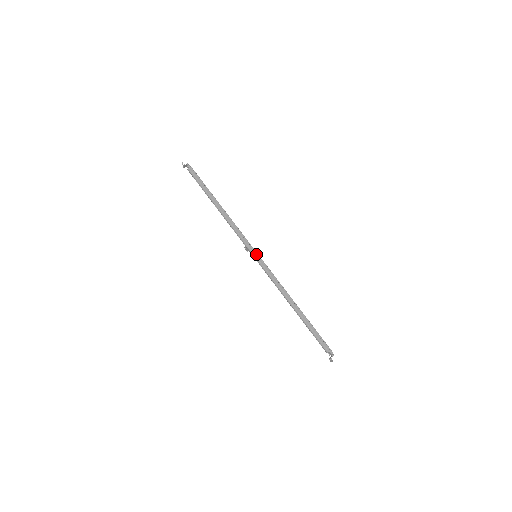
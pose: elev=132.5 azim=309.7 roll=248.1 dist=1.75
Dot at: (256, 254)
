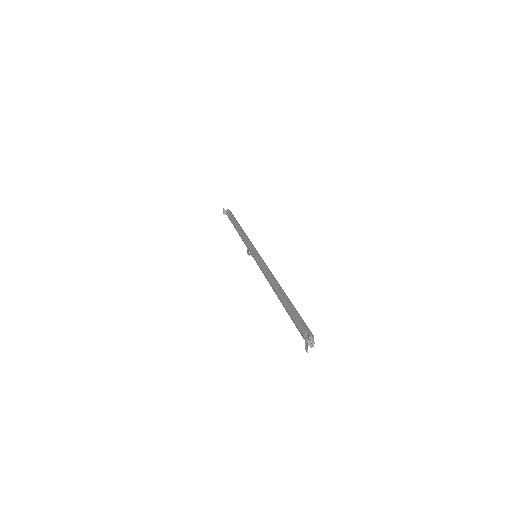
Dot at: (256, 253)
